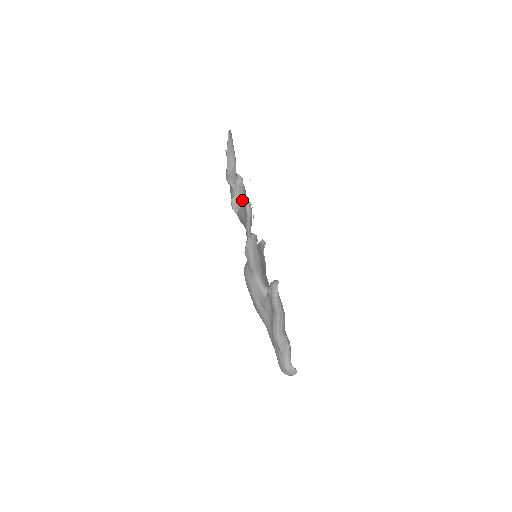
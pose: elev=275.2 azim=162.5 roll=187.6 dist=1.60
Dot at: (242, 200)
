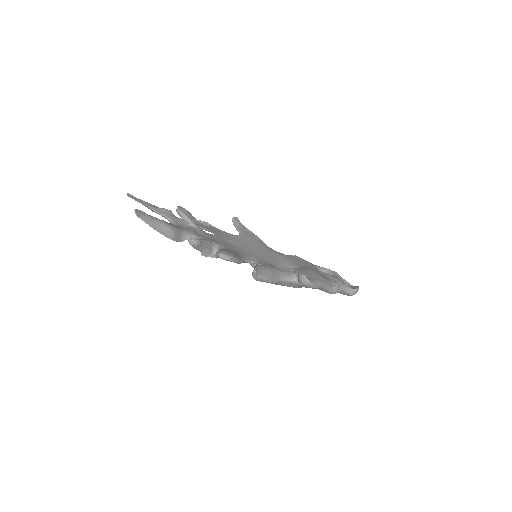
Dot at: (208, 245)
